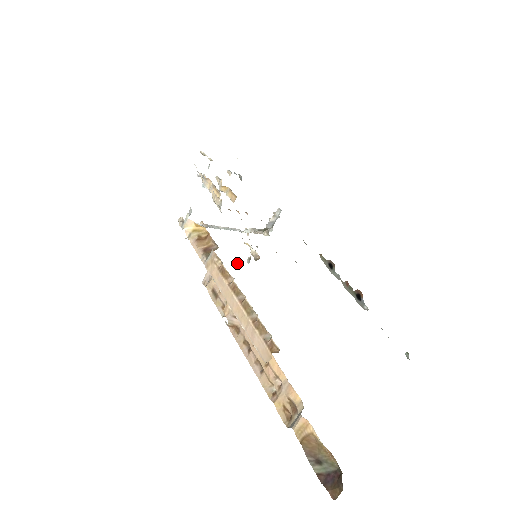
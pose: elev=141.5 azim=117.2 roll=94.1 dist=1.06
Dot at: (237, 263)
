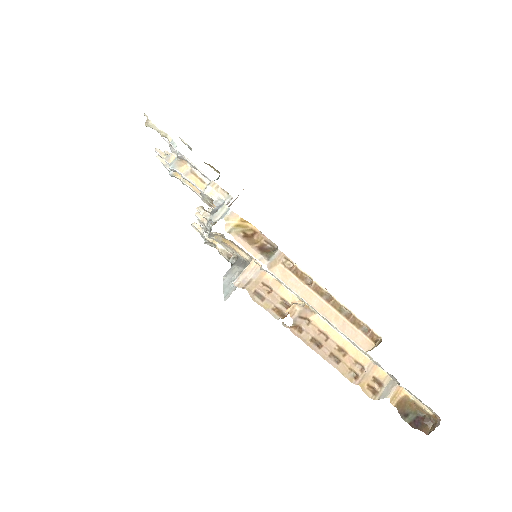
Dot at: (241, 263)
